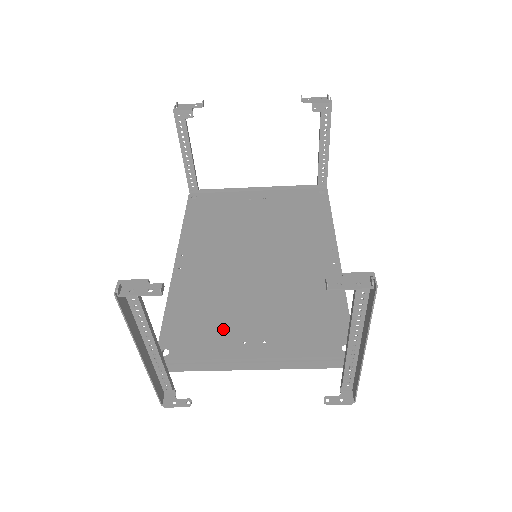
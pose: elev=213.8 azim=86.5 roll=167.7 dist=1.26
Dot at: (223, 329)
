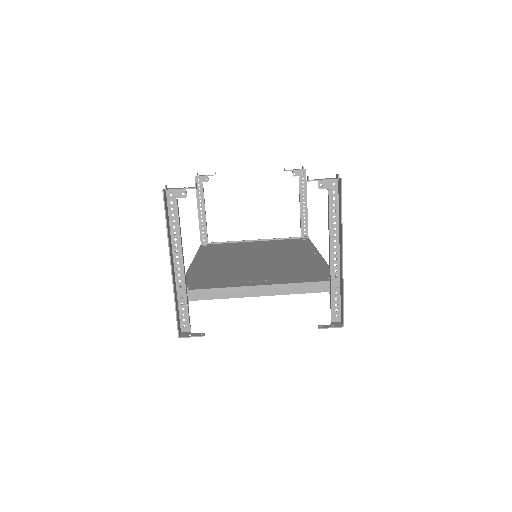
Dot at: (232, 279)
